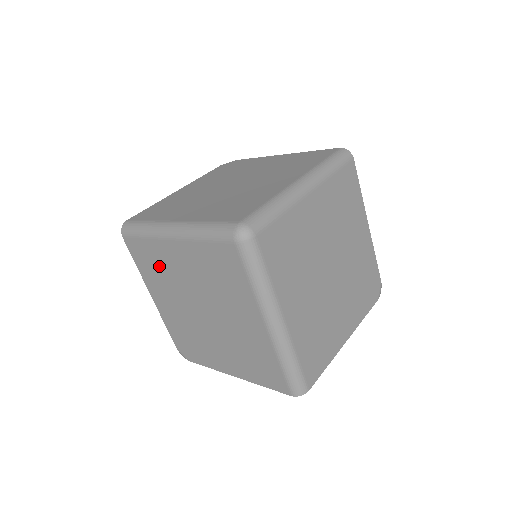
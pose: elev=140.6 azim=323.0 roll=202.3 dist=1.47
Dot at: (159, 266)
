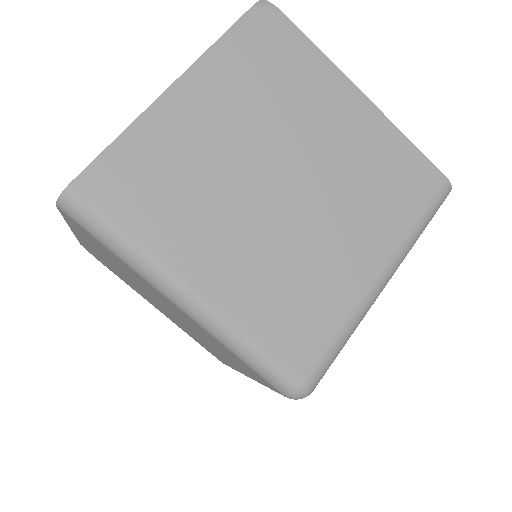
Dot at: (120, 265)
